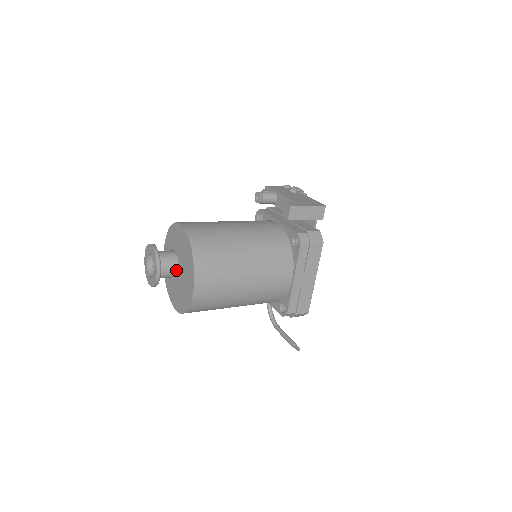
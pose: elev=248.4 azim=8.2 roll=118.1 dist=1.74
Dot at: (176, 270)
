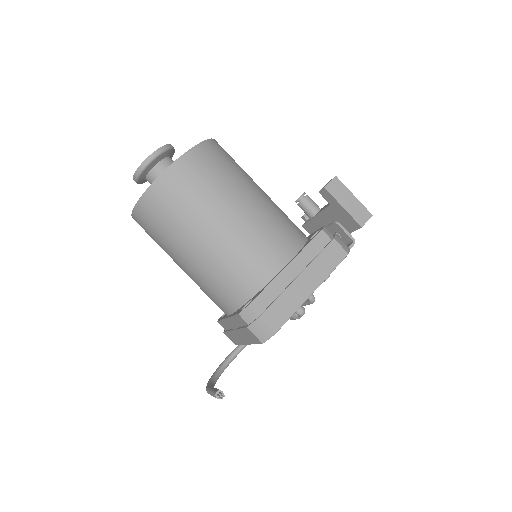
Dot at: occluded
